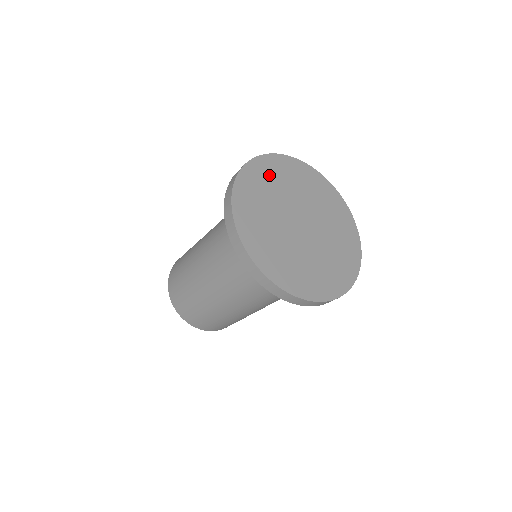
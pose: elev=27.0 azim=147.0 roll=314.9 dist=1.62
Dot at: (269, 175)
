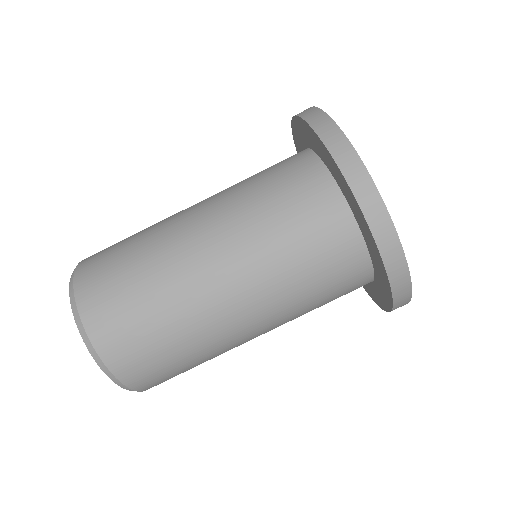
Dot at: occluded
